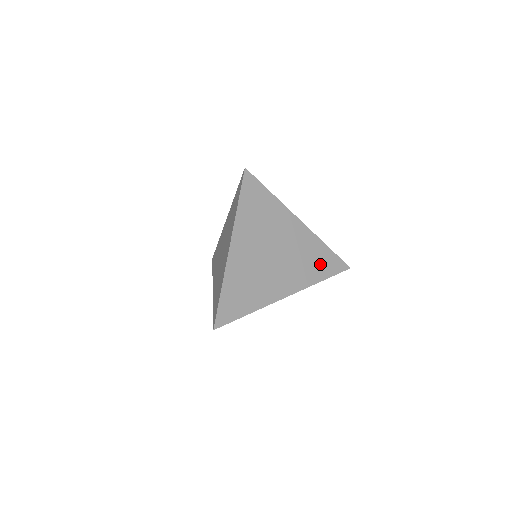
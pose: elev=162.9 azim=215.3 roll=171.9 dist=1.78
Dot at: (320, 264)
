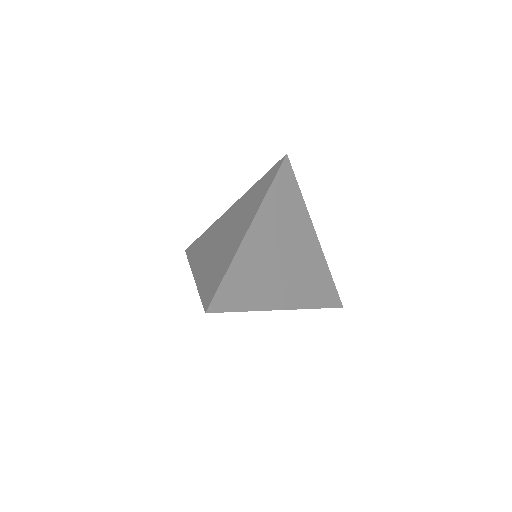
Dot at: (320, 290)
